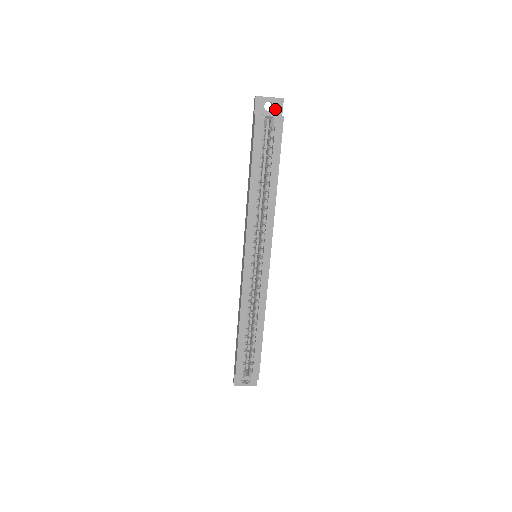
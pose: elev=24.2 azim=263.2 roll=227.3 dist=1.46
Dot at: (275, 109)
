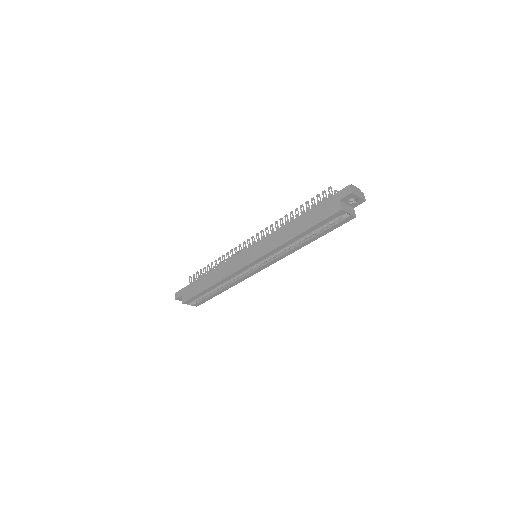
Dot at: (354, 203)
